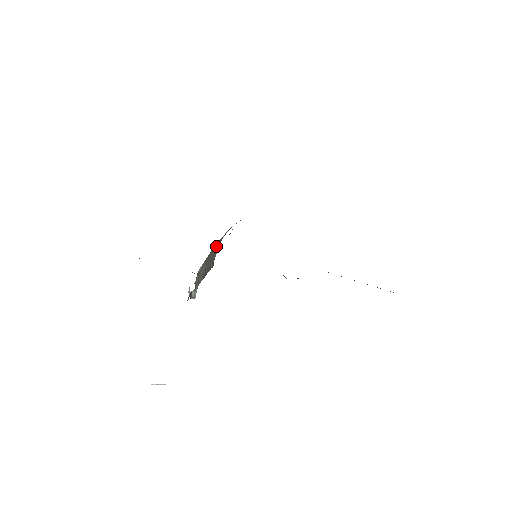
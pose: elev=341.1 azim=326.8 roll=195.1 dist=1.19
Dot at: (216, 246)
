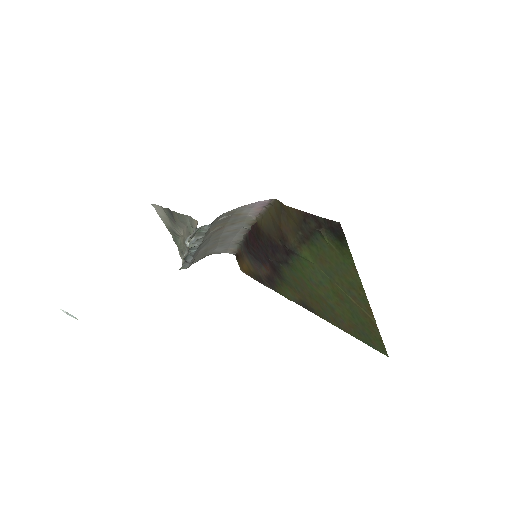
Dot at: (213, 245)
